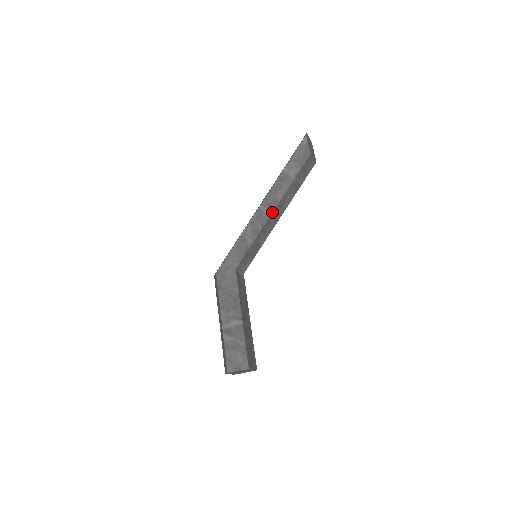
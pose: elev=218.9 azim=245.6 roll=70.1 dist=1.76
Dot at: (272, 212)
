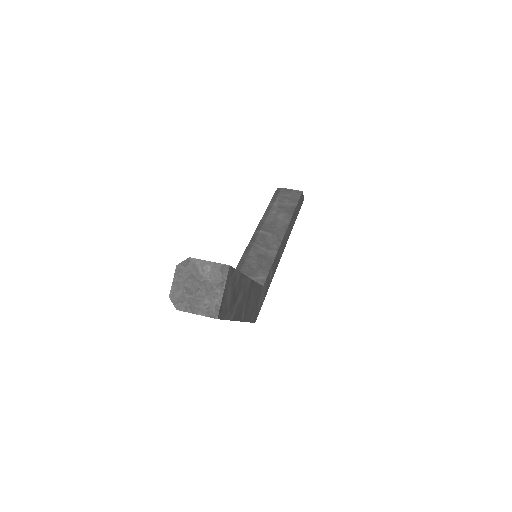
Dot at: (261, 229)
